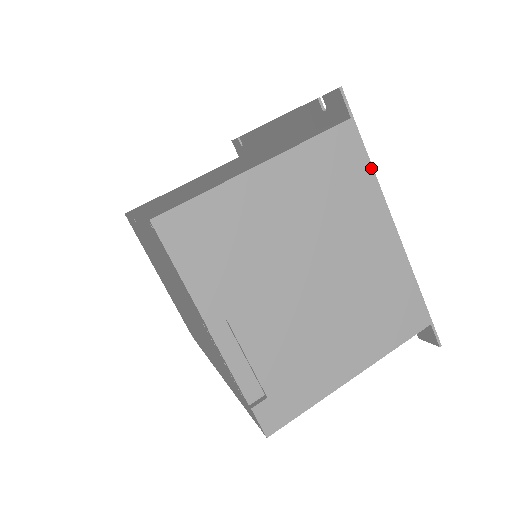
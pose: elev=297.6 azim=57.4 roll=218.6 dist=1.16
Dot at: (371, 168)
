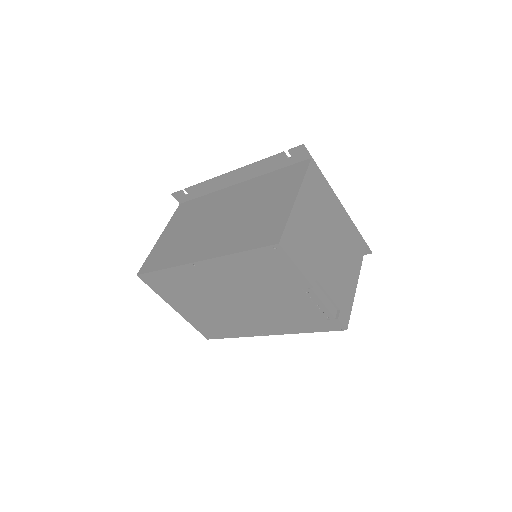
Dot at: (325, 179)
